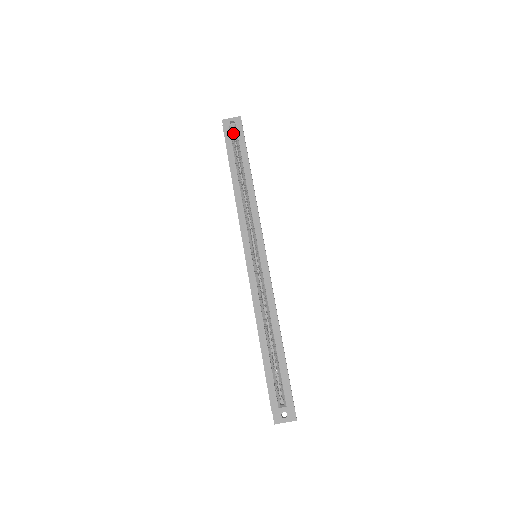
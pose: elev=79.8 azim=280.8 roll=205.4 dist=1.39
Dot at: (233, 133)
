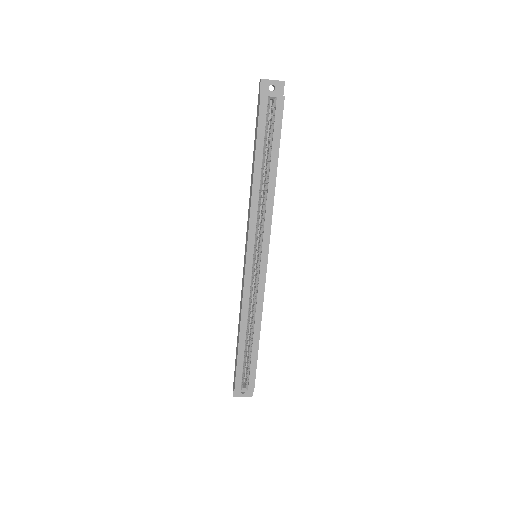
Dot at: occluded
